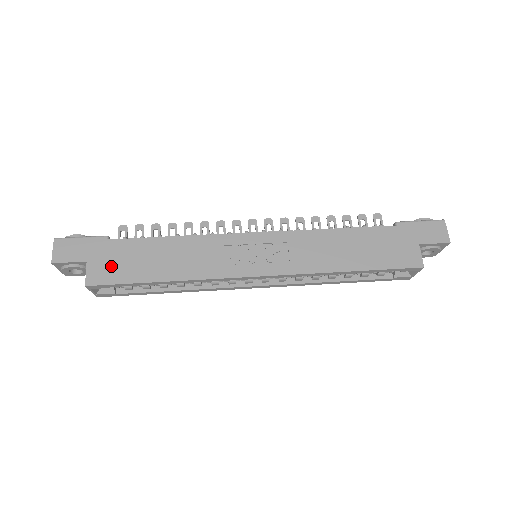
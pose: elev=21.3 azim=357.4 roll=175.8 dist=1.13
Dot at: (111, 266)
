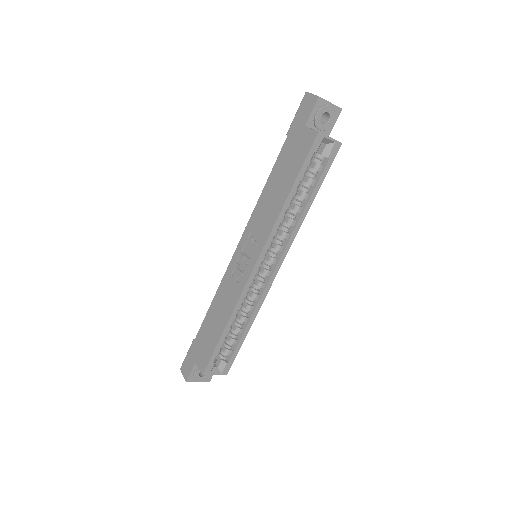
Dot at: (203, 352)
